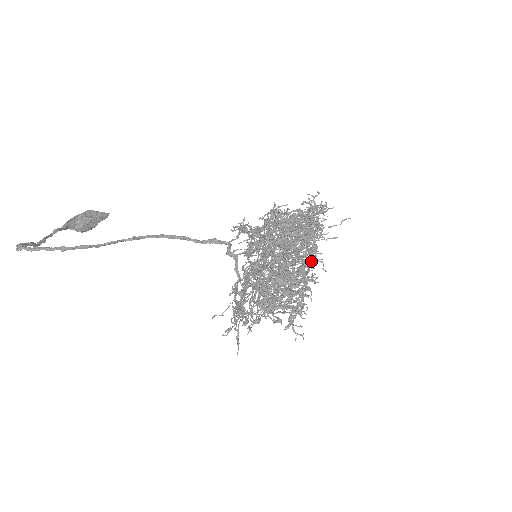
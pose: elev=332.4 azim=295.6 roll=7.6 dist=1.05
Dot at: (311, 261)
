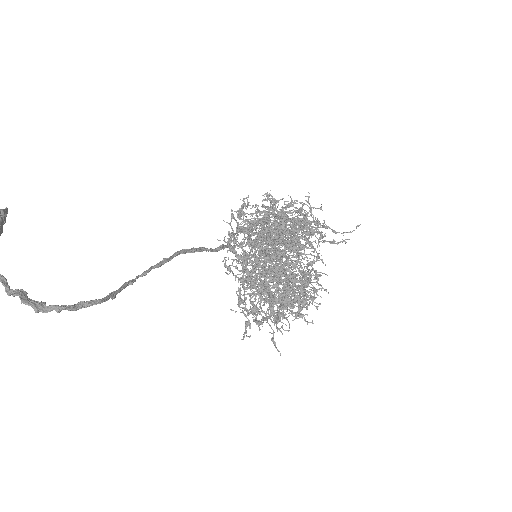
Dot at: occluded
